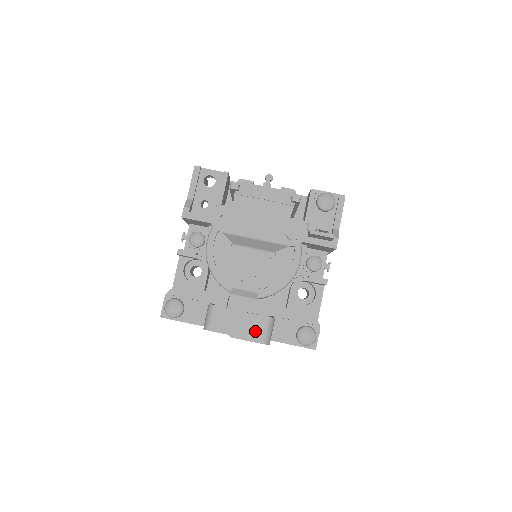
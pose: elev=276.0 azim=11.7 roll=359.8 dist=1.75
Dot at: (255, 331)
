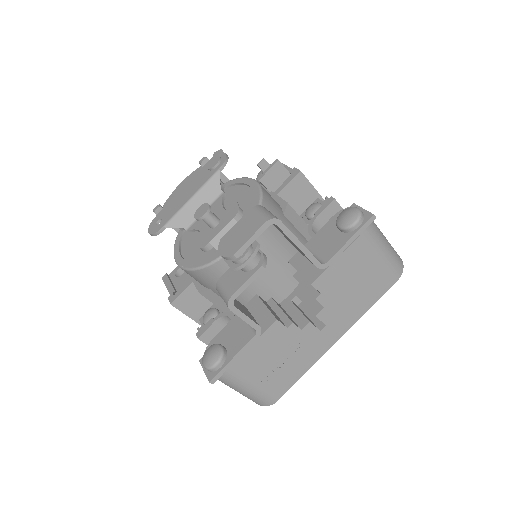
Dot at: (250, 226)
